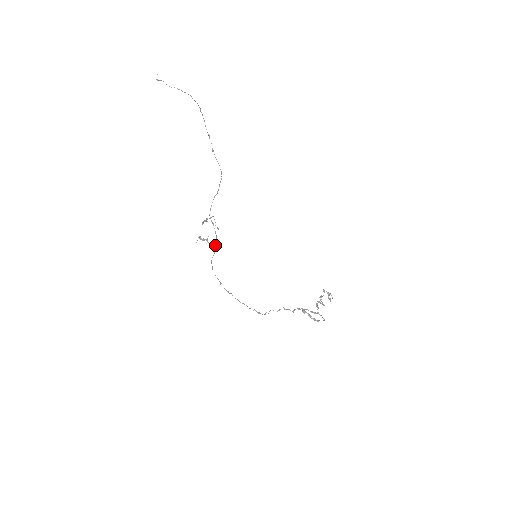
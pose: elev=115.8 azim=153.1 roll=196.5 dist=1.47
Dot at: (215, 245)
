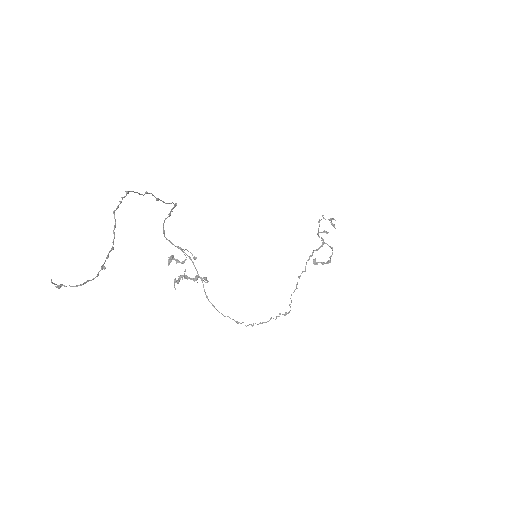
Dot at: (197, 272)
